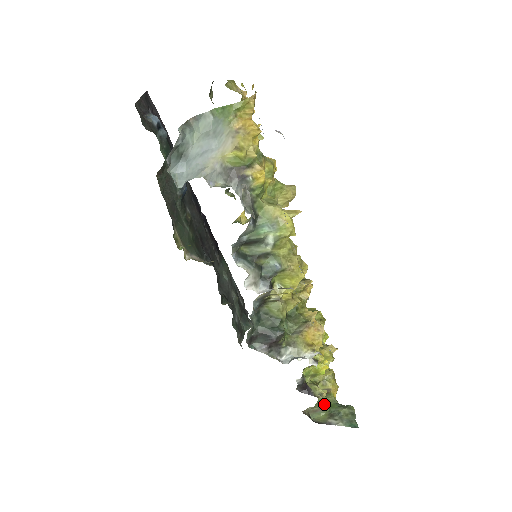
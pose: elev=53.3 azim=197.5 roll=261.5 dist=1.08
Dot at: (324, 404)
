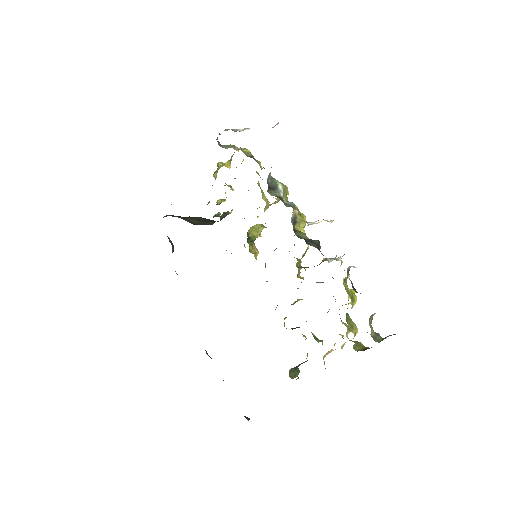
Dot at: (375, 332)
